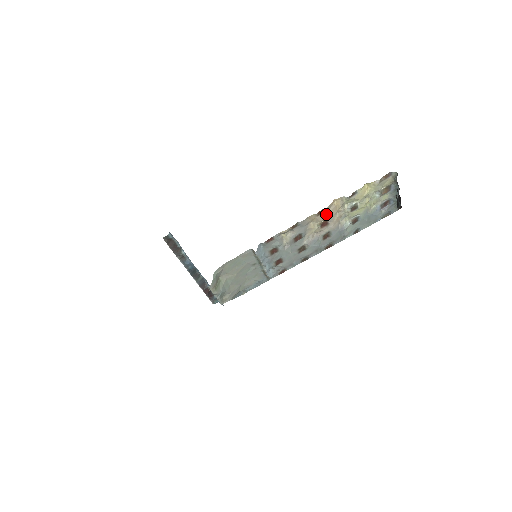
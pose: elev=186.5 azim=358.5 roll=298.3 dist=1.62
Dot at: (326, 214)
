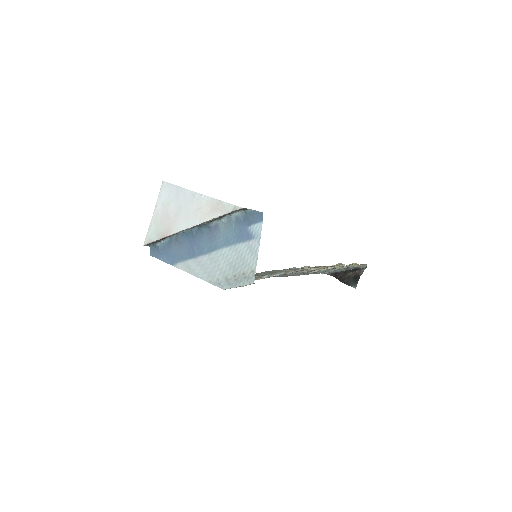
Dot at: occluded
